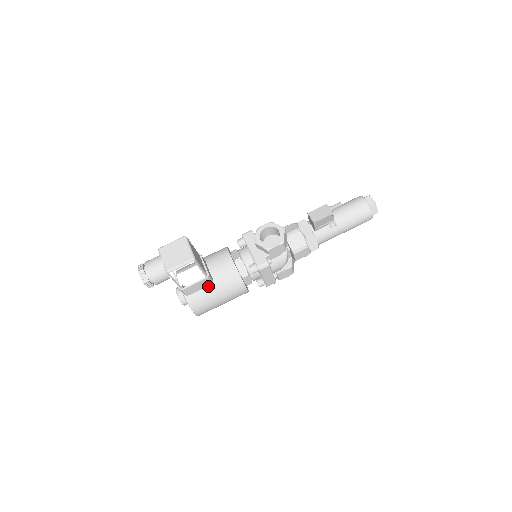
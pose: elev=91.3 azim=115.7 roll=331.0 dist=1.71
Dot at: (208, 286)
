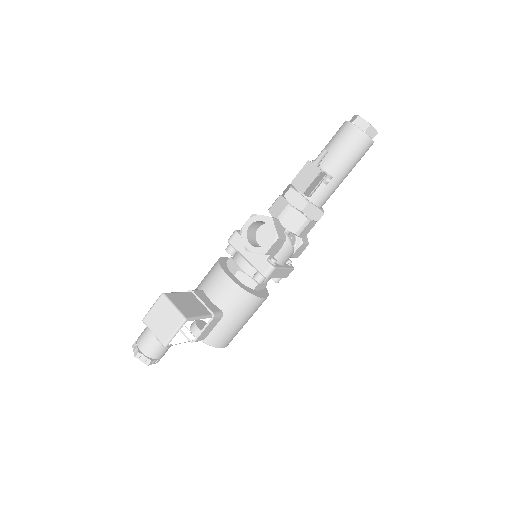
Dot at: (220, 319)
